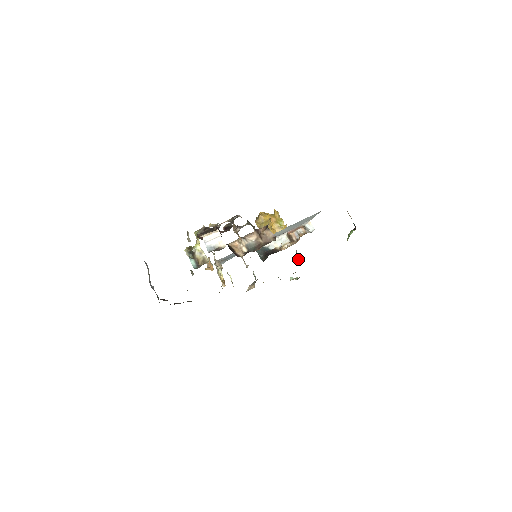
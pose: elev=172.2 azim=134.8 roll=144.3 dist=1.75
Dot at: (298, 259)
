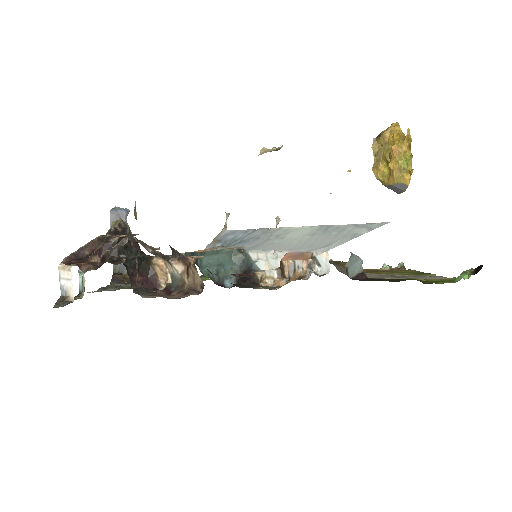
Dot at: (354, 270)
